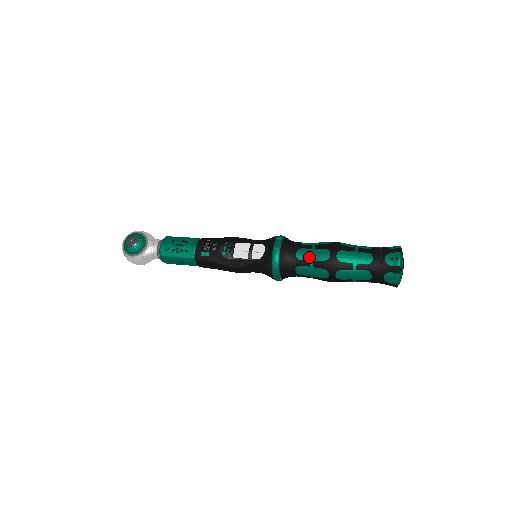
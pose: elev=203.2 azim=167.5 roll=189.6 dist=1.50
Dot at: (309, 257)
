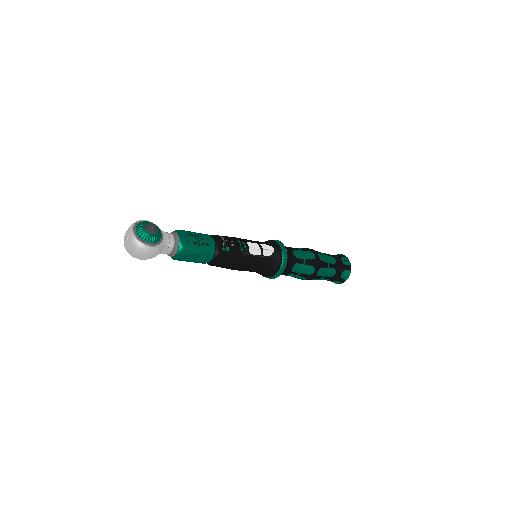
Dot at: (302, 256)
